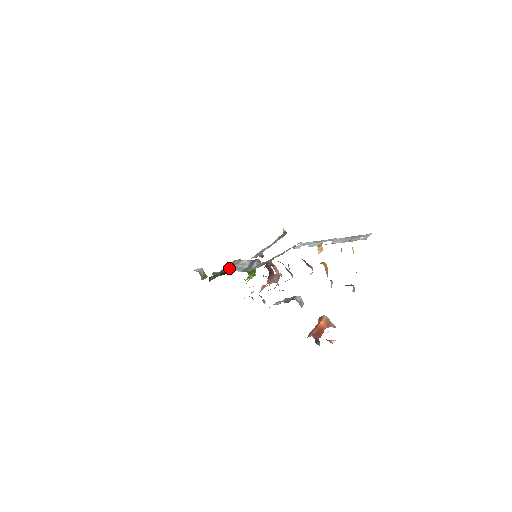
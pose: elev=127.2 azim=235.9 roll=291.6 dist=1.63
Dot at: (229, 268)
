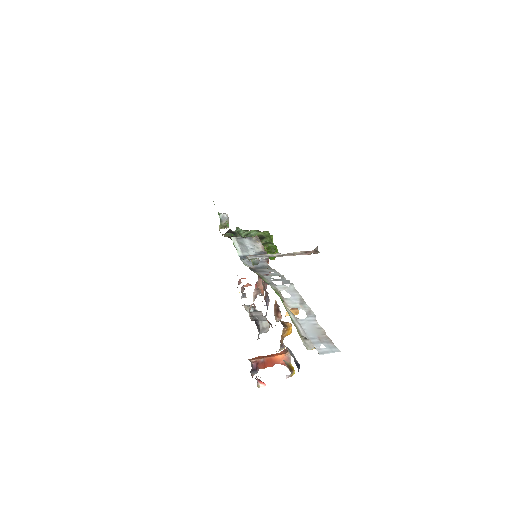
Dot at: (240, 240)
